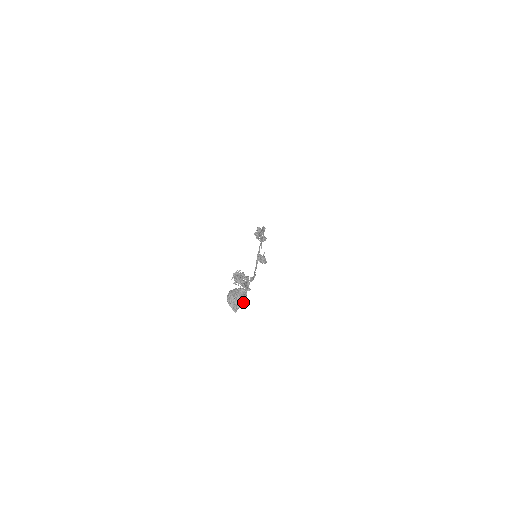
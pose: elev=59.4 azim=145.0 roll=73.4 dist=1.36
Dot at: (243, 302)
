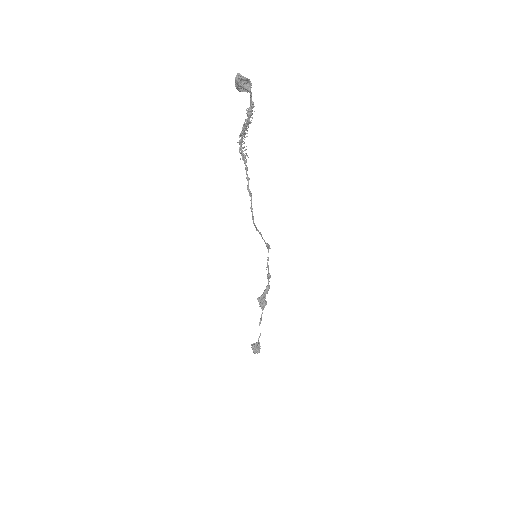
Dot at: (246, 89)
